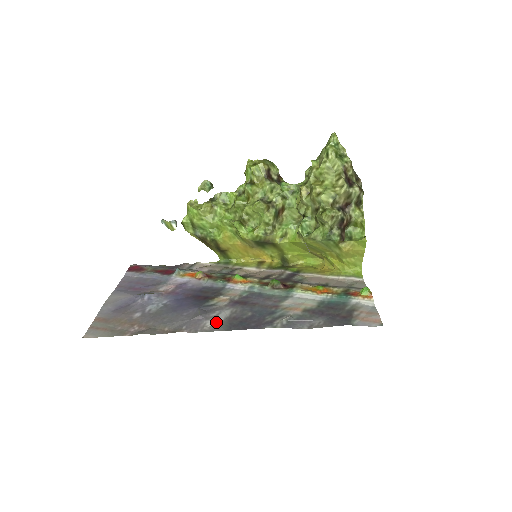
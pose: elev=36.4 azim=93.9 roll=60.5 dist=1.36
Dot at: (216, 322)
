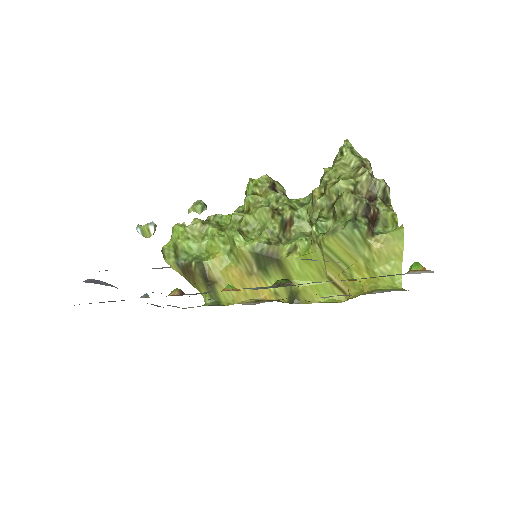
Dot at: occluded
